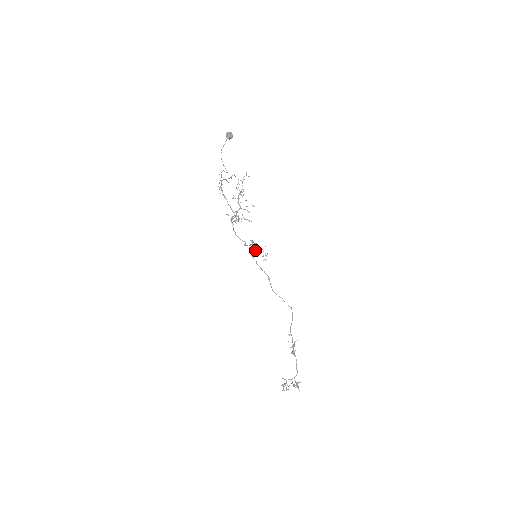
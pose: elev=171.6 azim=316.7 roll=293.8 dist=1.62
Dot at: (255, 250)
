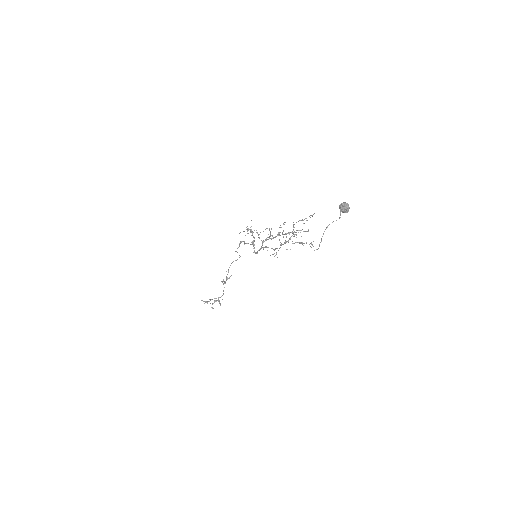
Dot at: occluded
